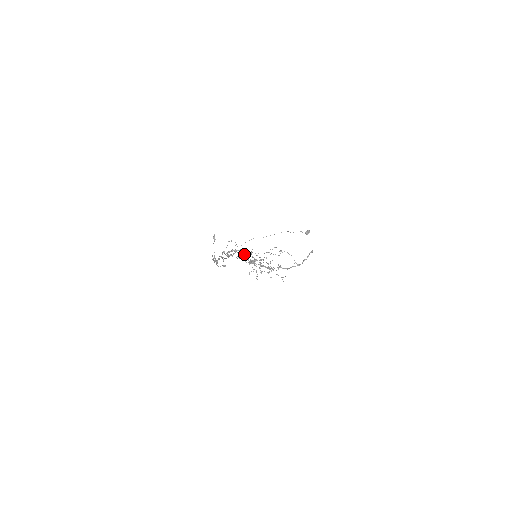
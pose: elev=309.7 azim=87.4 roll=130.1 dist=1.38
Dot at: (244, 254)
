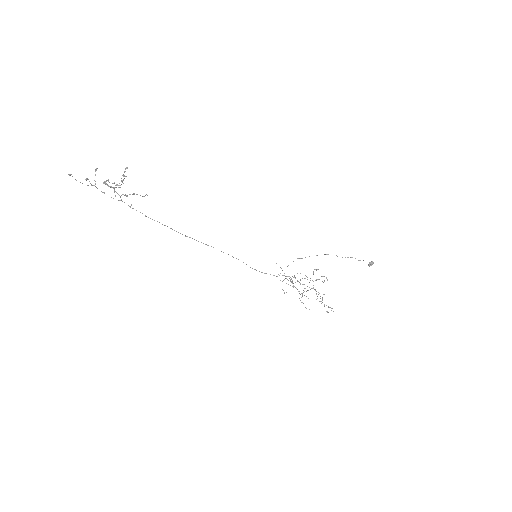
Dot at: (107, 180)
